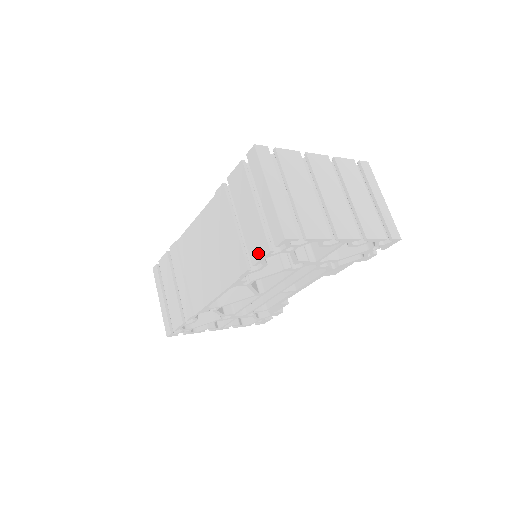
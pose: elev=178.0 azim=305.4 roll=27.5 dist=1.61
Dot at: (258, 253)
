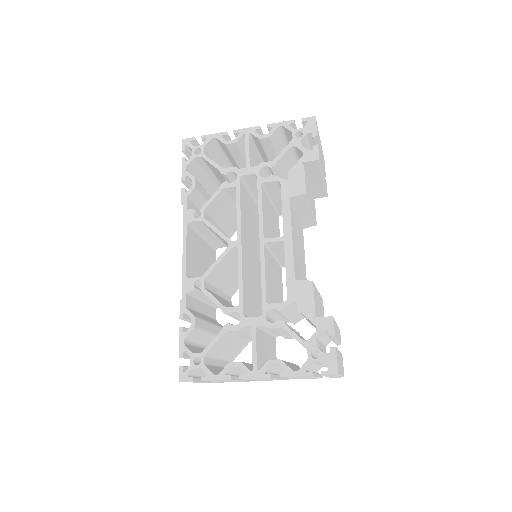
Dot at: occluded
